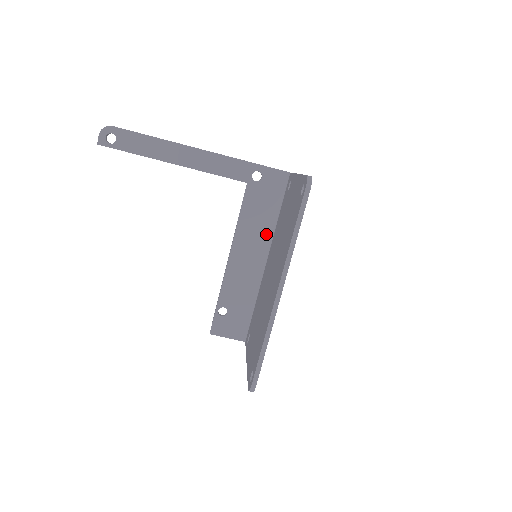
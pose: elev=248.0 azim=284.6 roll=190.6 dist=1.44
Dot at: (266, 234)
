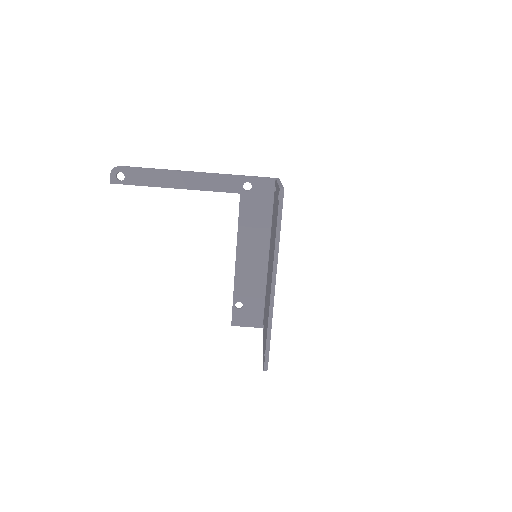
Dot at: (264, 234)
